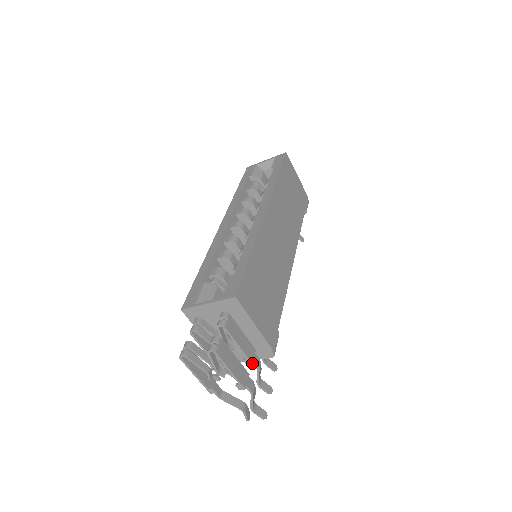
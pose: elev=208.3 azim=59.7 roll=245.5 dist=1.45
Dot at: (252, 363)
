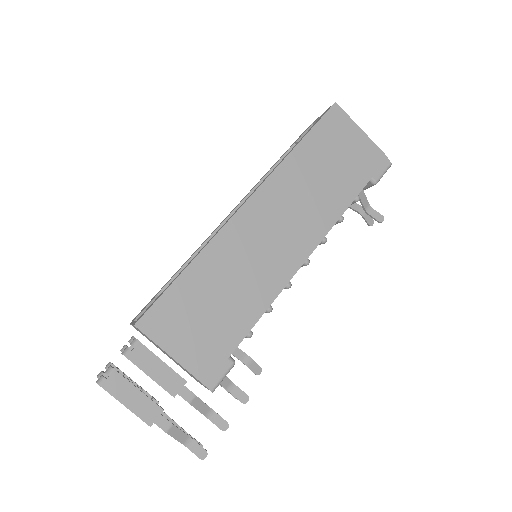
Dot at: (174, 397)
